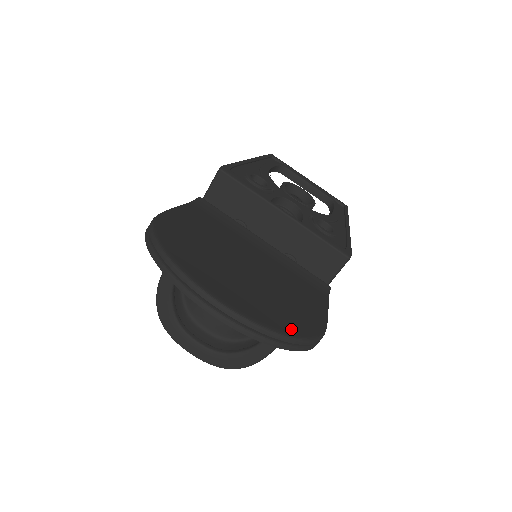
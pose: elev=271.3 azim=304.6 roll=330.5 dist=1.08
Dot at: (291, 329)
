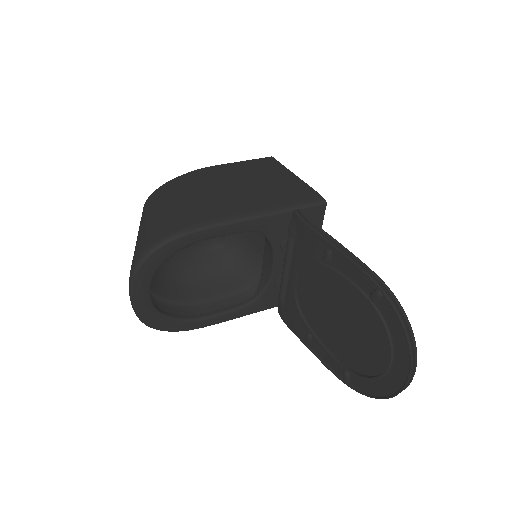
Dot at: occluded
